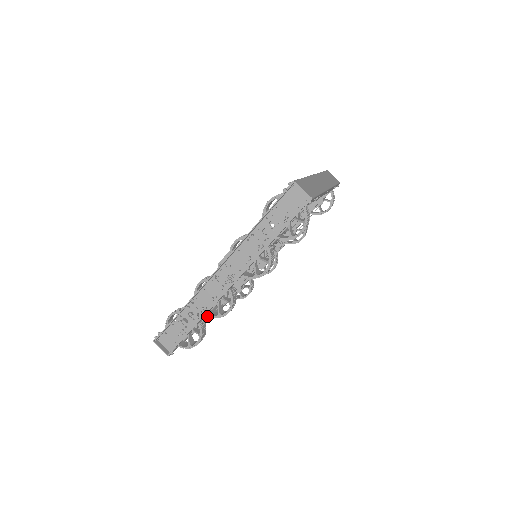
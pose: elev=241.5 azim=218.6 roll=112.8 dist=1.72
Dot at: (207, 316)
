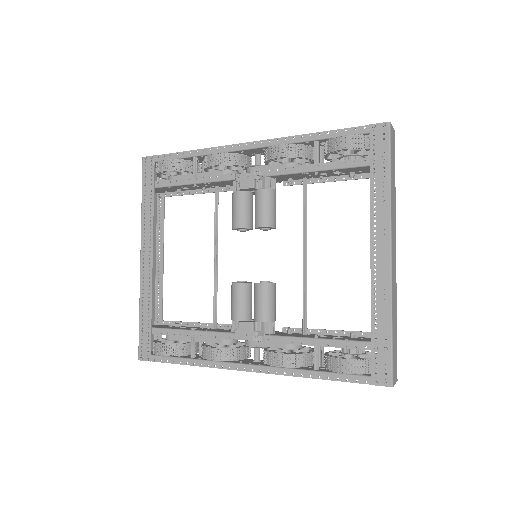
Dot at: occluded
